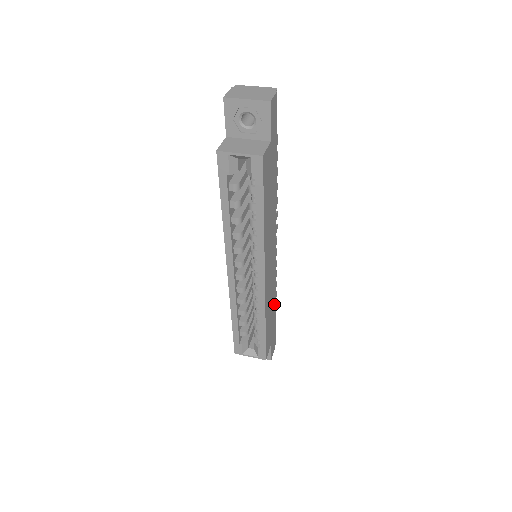
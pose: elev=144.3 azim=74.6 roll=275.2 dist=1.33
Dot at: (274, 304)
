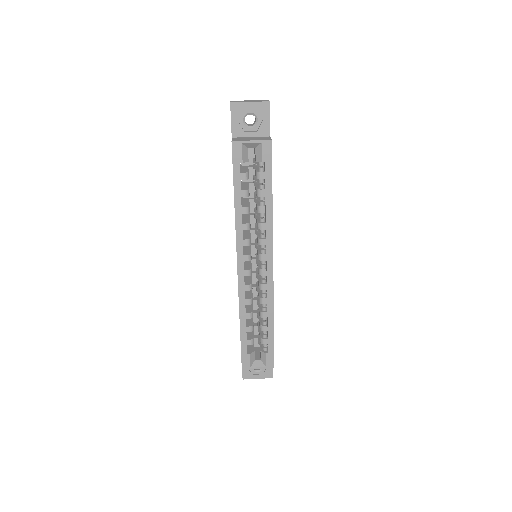
Dot at: occluded
